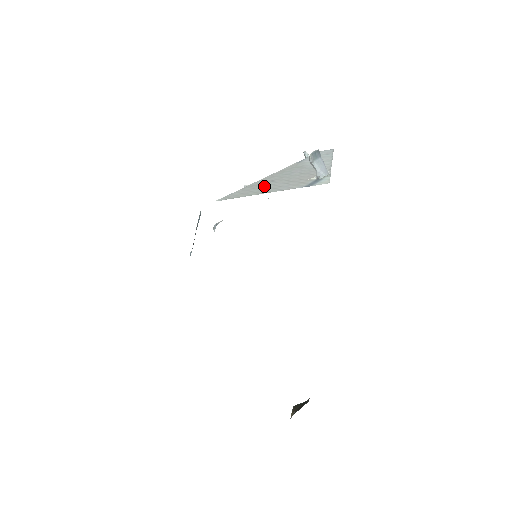
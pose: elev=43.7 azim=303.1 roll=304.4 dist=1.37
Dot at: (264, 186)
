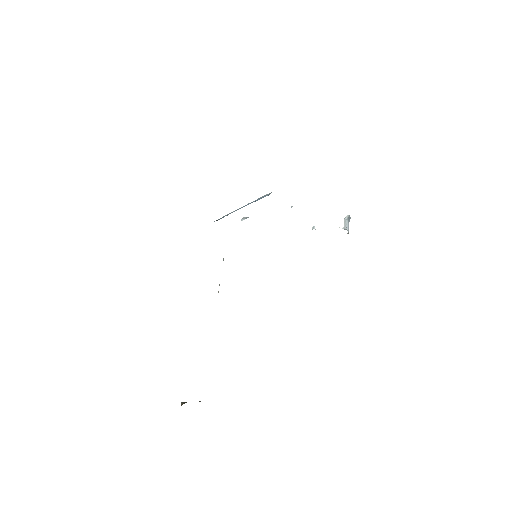
Dot at: occluded
